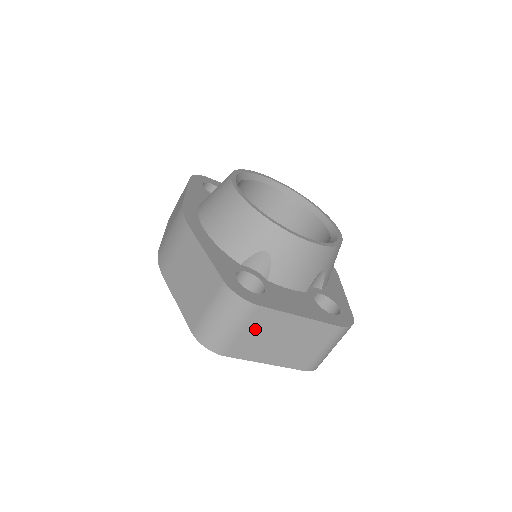
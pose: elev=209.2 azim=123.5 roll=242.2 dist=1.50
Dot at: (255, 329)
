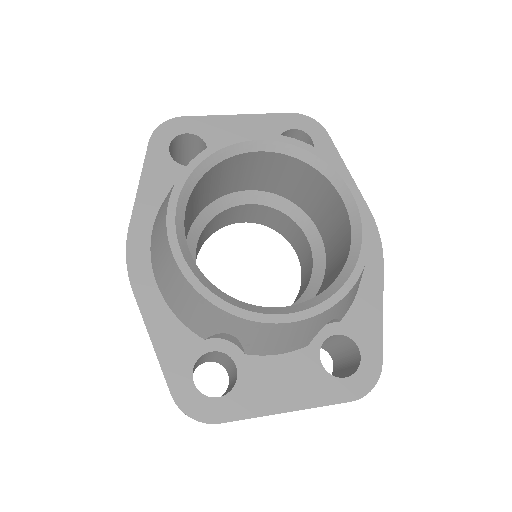
Dot at: occluded
